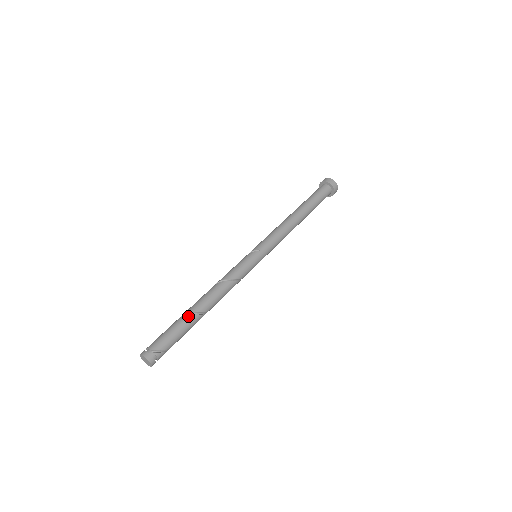
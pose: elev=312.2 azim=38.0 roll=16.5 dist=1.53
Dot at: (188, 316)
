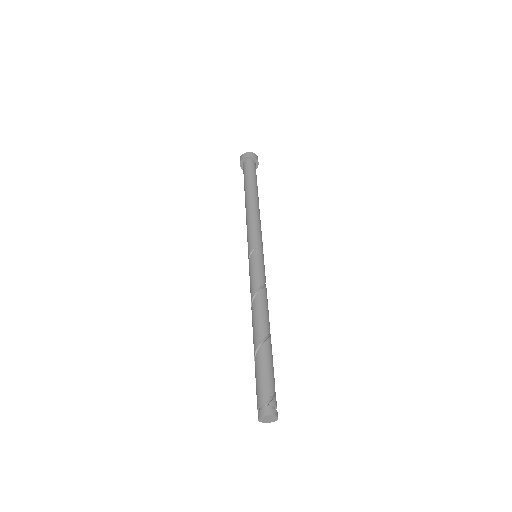
Dot at: (260, 349)
